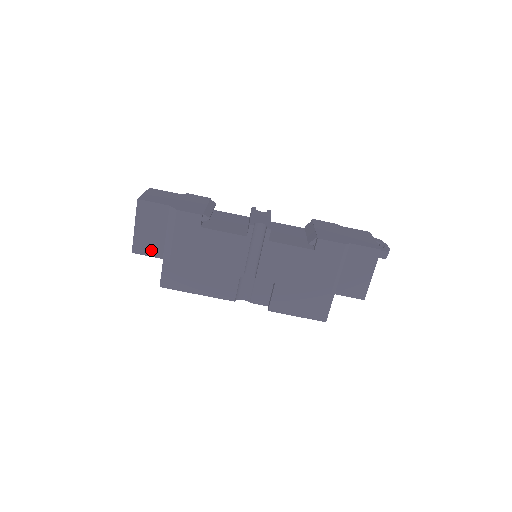
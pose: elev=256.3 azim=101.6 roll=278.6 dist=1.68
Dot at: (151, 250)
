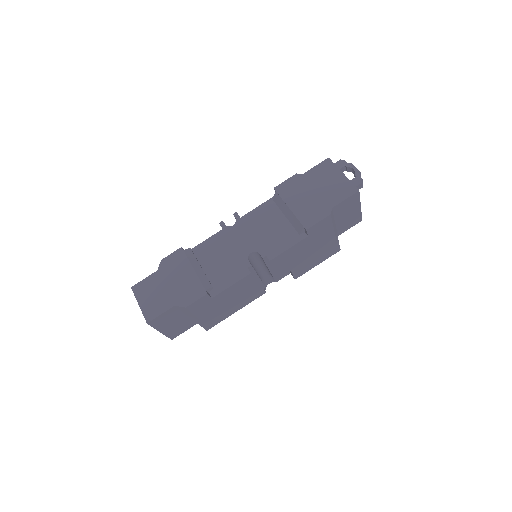
Dot at: (184, 328)
